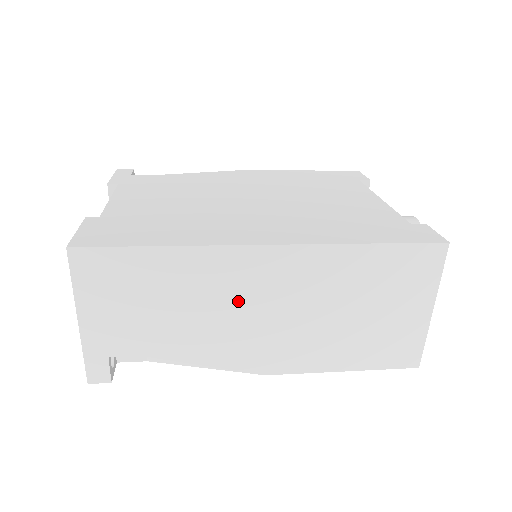
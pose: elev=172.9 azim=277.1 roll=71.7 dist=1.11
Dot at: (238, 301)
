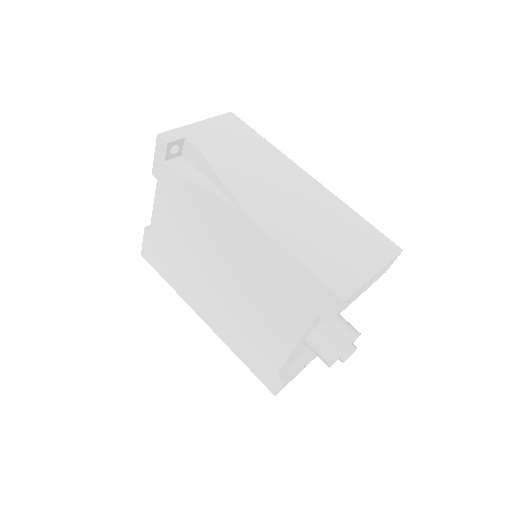
Dot at: occluded
